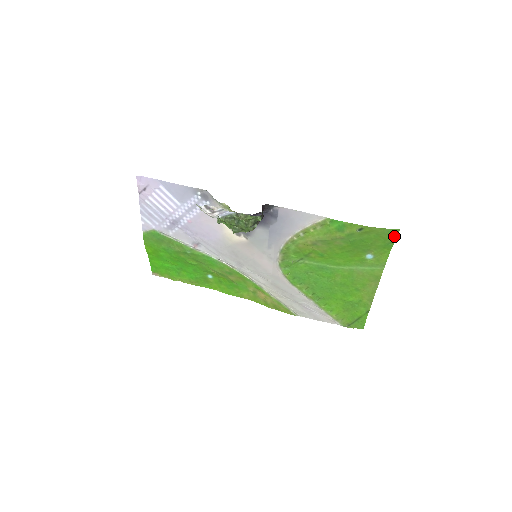
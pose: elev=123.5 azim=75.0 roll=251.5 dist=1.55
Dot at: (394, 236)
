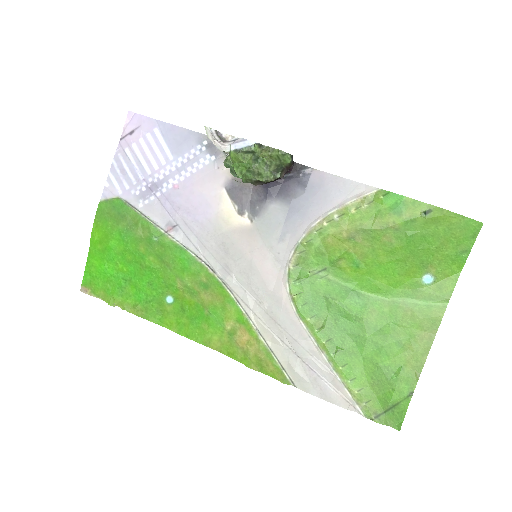
Dot at: (472, 237)
